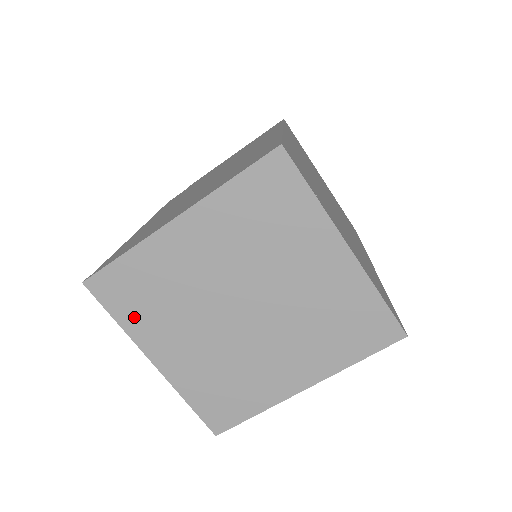
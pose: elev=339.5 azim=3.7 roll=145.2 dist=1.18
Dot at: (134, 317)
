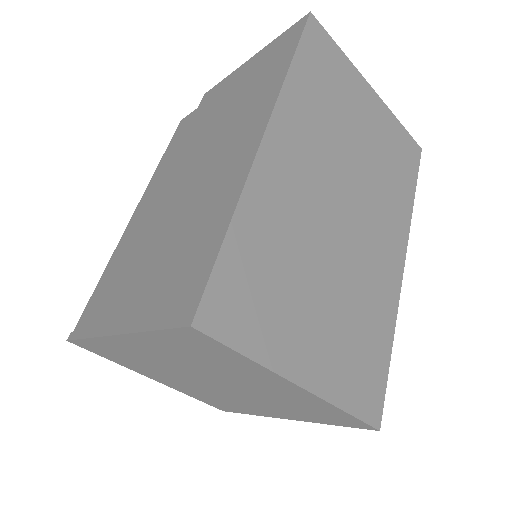
Dot at: (122, 362)
